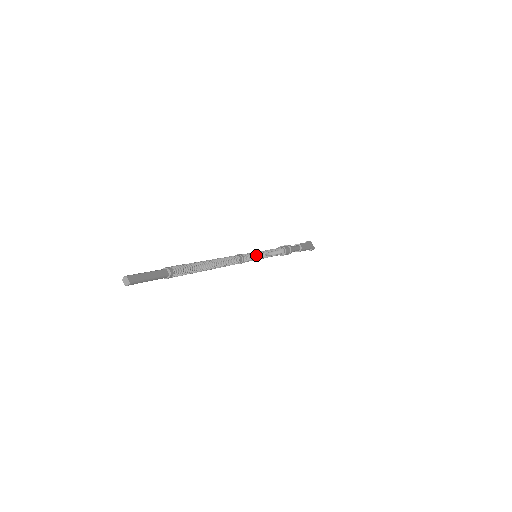
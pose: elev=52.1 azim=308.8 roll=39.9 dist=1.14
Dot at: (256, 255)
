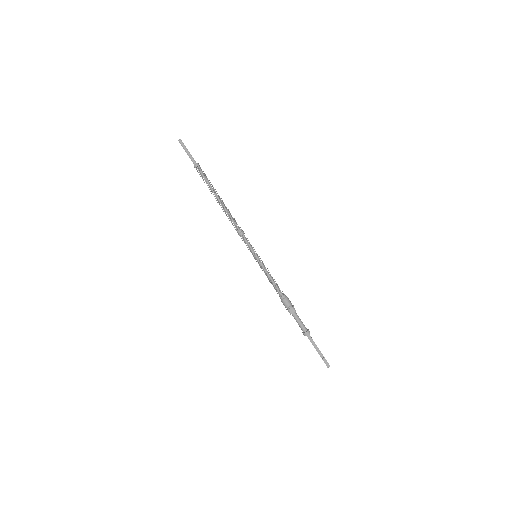
Dot at: (255, 251)
